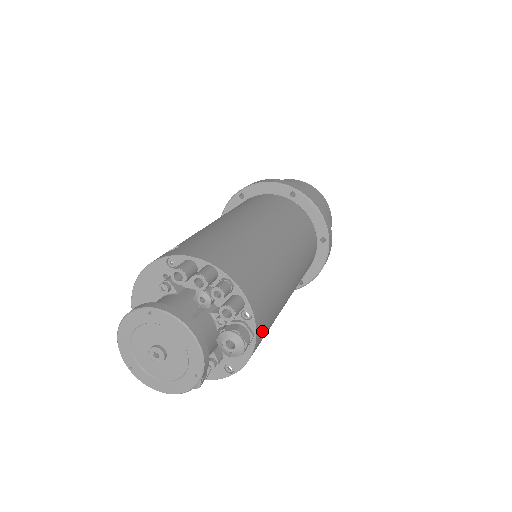
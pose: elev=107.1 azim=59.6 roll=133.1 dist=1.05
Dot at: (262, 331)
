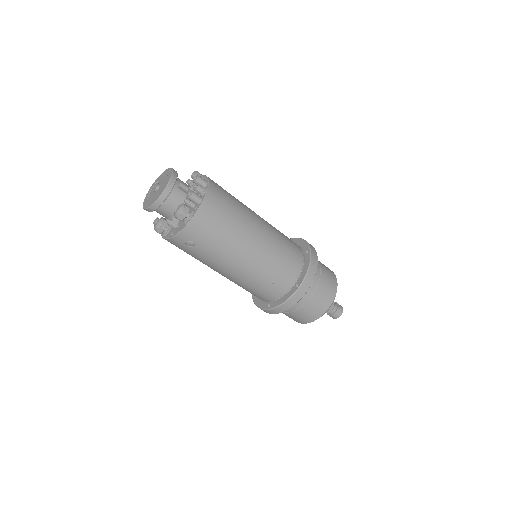
Dot at: (197, 228)
